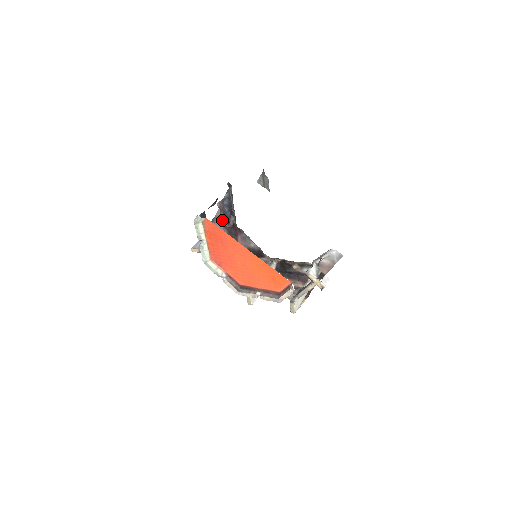
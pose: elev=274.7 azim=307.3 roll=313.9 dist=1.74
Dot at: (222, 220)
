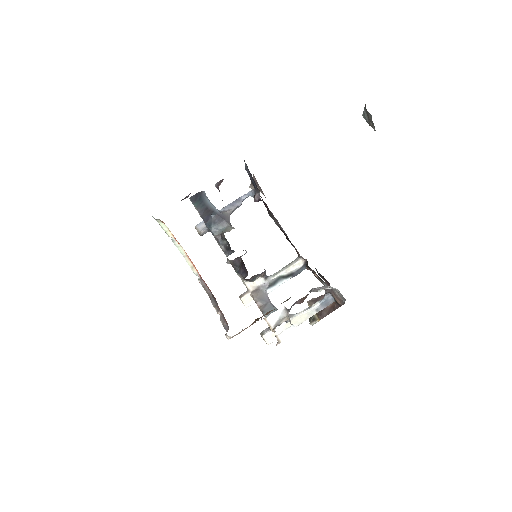
Dot at: (253, 189)
